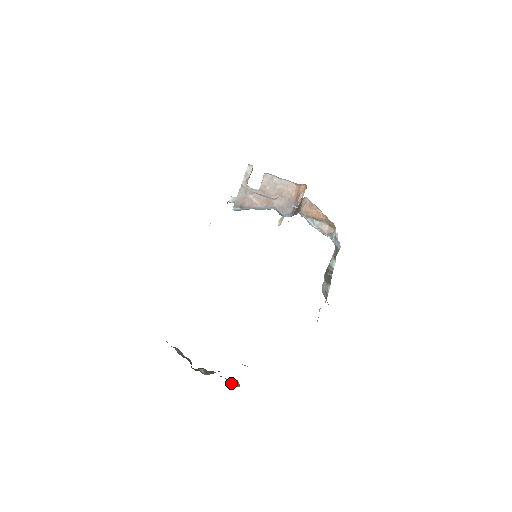
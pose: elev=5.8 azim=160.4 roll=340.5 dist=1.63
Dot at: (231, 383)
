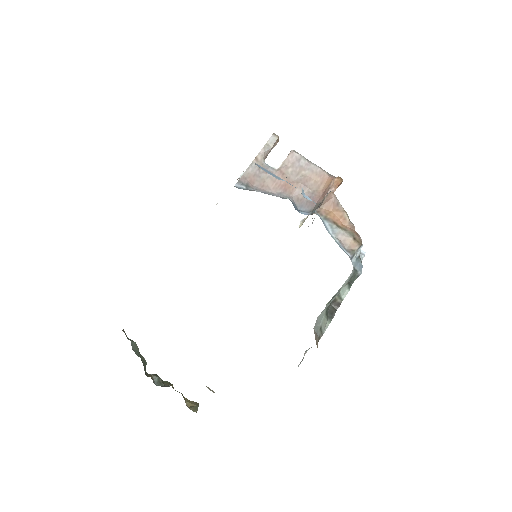
Dot at: (188, 404)
